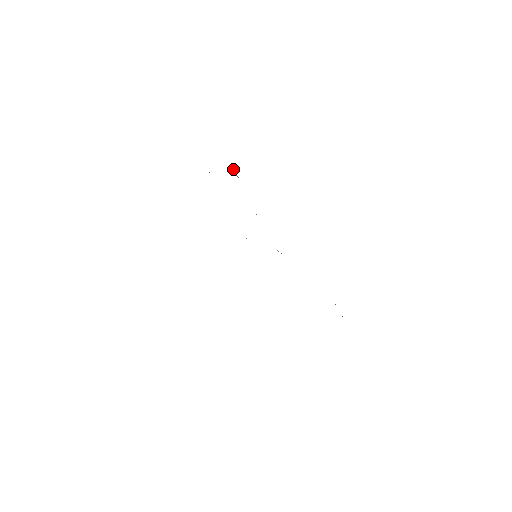
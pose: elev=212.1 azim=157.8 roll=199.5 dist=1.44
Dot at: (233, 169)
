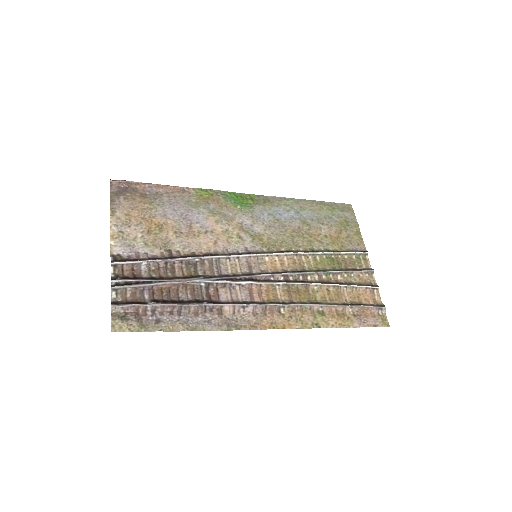
Dot at: (111, 291)
